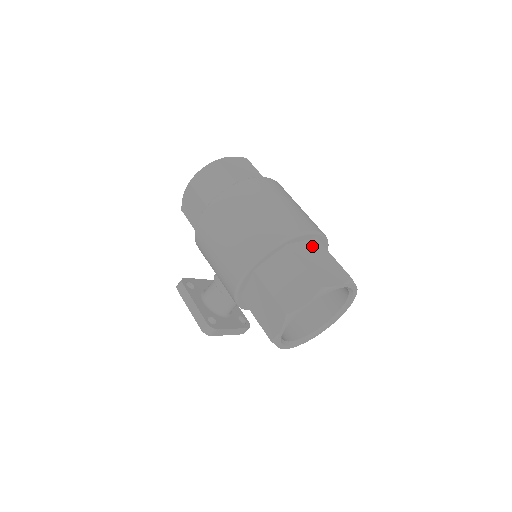
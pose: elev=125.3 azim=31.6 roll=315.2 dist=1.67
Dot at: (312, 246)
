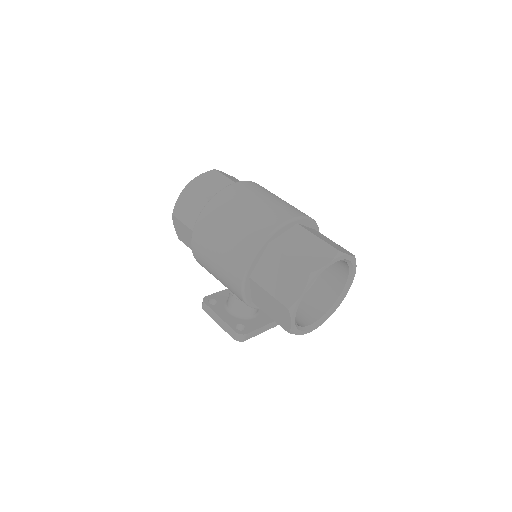
Dot at: (294, 234)
